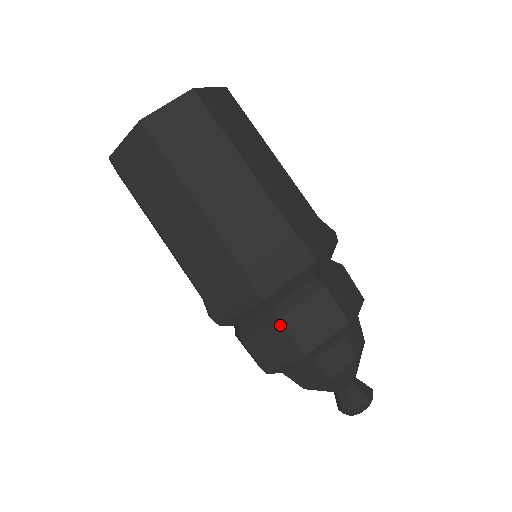
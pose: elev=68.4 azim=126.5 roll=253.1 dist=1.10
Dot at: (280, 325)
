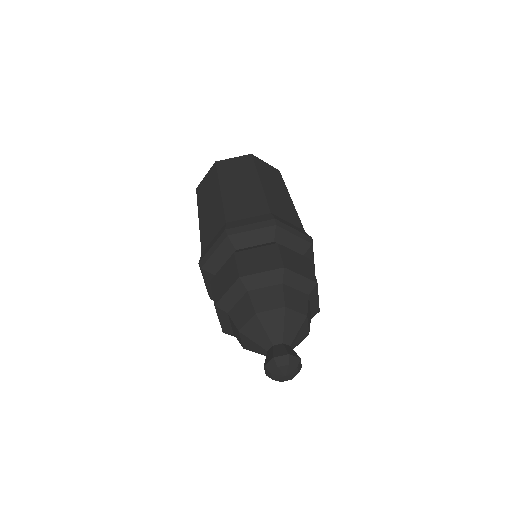
Dot at: (233, 257)
